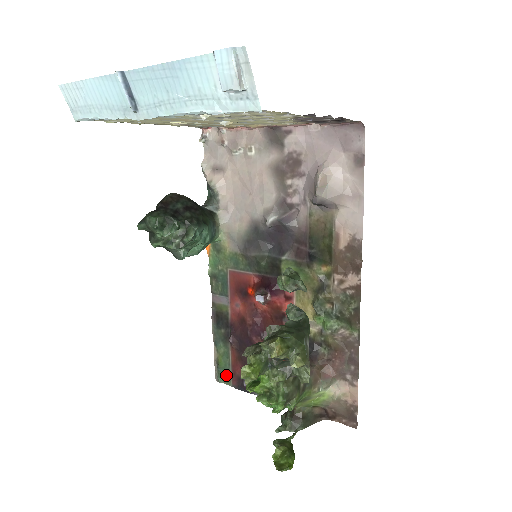
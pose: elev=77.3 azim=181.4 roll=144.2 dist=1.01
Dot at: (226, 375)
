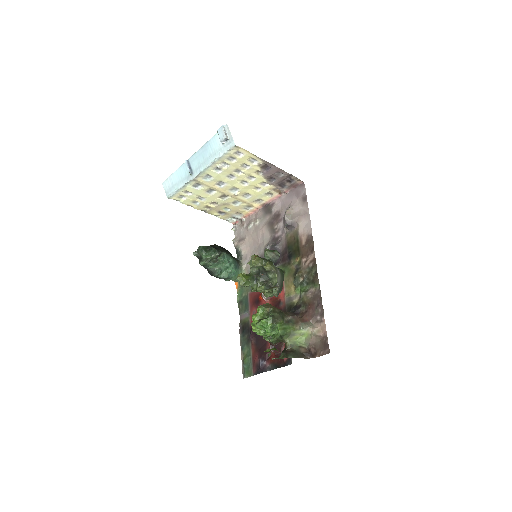
Dot at: (249, 368)
